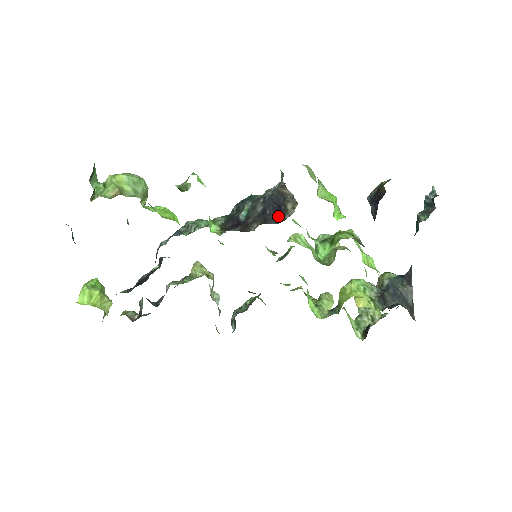
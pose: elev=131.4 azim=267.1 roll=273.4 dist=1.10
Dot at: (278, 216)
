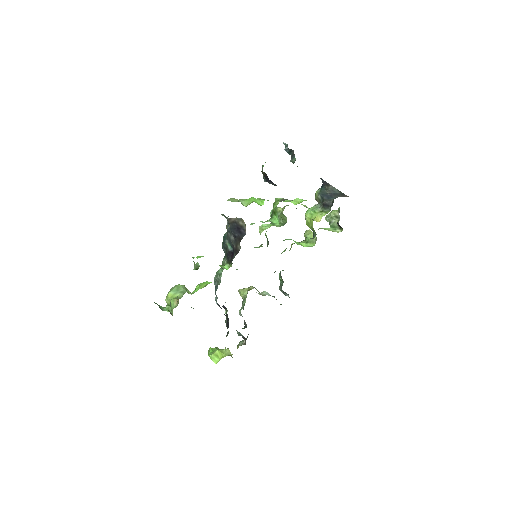
Dot at: (242, 232)
